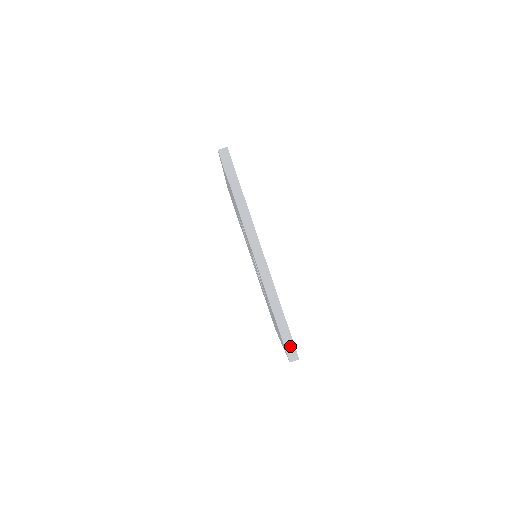
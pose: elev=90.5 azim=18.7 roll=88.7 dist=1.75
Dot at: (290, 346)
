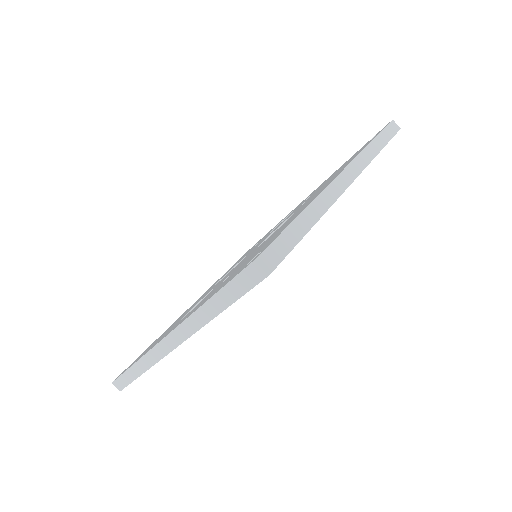
Dot at: (122, 383)
